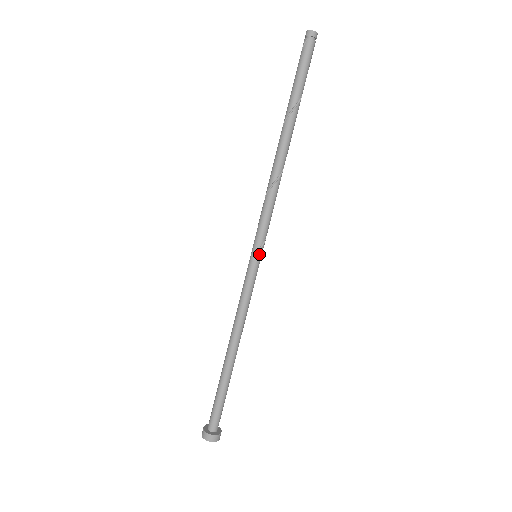
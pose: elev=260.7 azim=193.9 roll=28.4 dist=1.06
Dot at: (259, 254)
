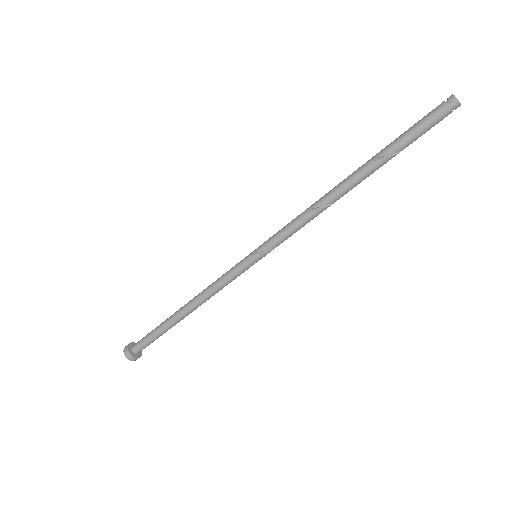
Dot at: (257, 256)
